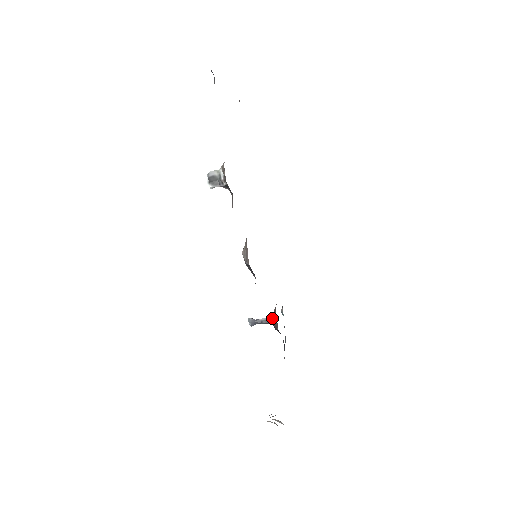
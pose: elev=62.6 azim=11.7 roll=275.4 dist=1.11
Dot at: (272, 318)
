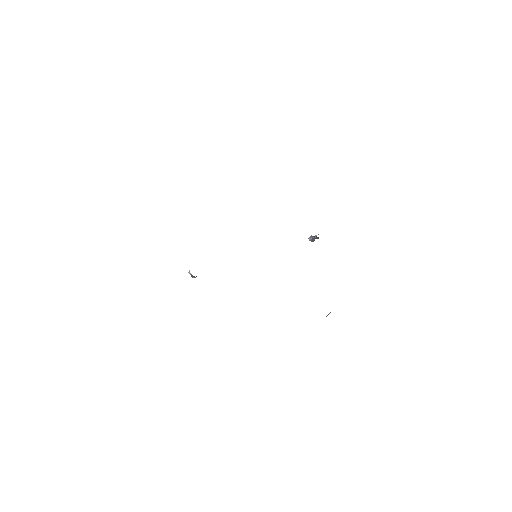
Dot at: (317, 237)
